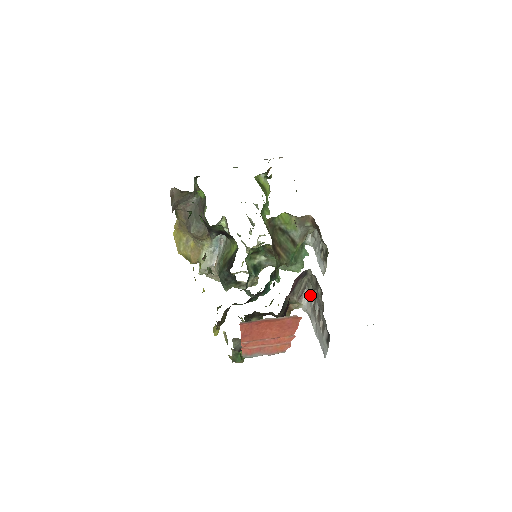
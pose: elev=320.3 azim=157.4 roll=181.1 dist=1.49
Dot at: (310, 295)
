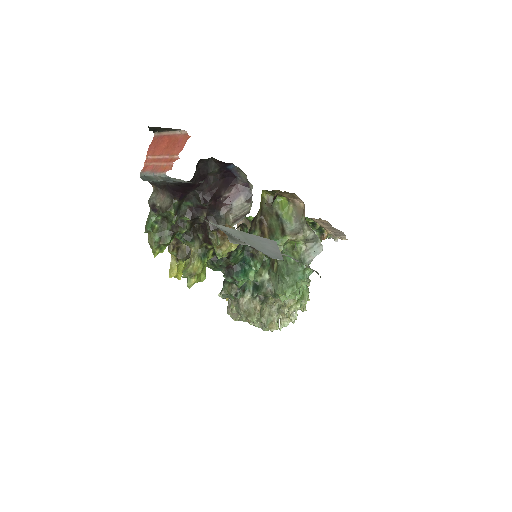
Dot at: occluded
